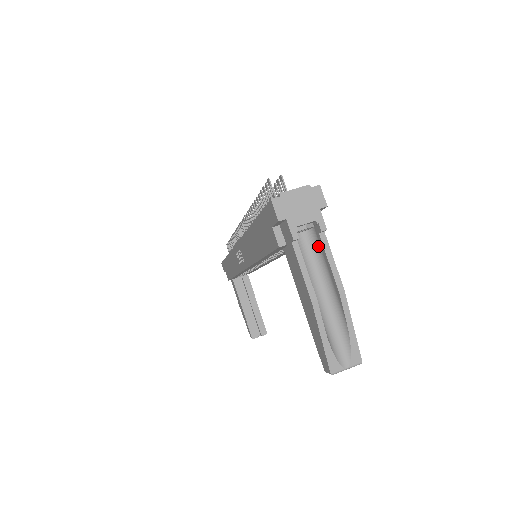
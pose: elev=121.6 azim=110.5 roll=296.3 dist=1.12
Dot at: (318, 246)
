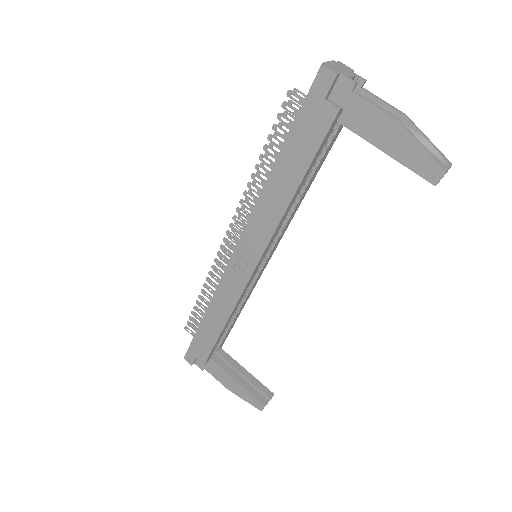
Dot at: occluded
